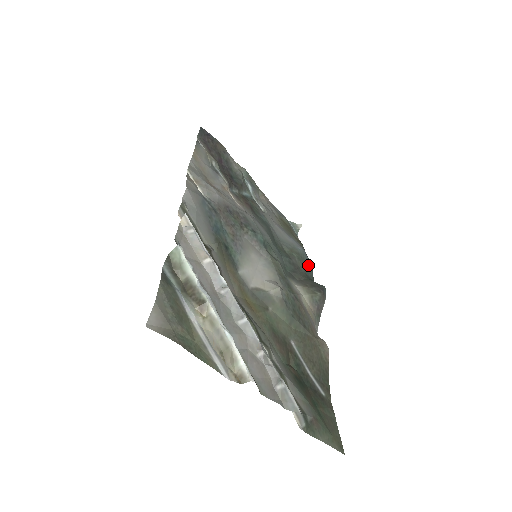
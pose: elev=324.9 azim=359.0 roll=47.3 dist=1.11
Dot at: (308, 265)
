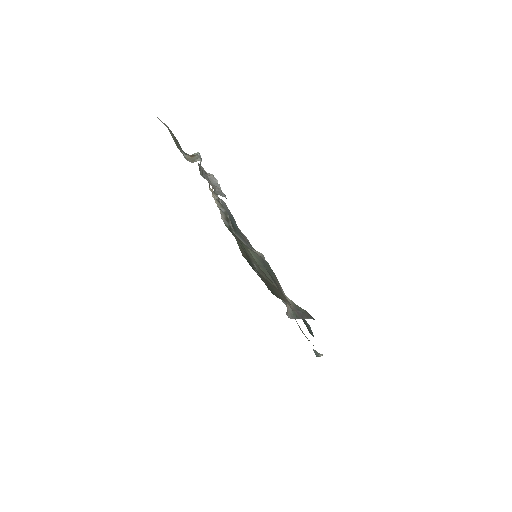
Dot at: (309, 328)
